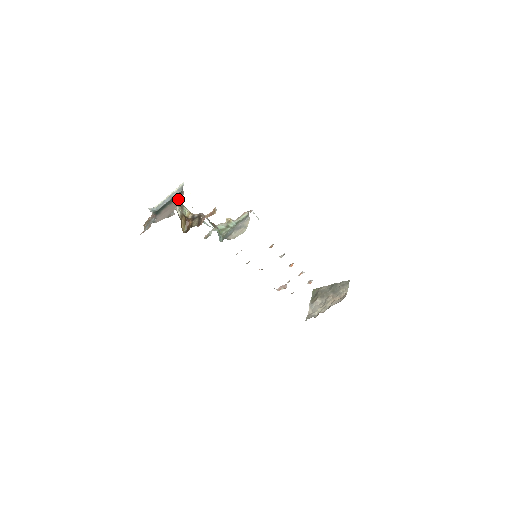
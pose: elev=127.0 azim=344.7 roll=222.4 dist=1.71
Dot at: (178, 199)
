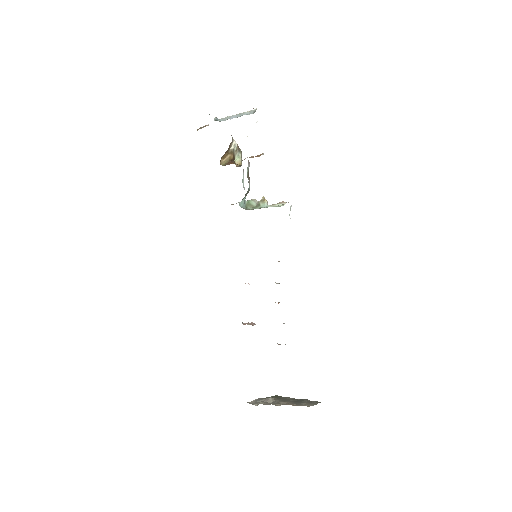
Dot at: occluded
